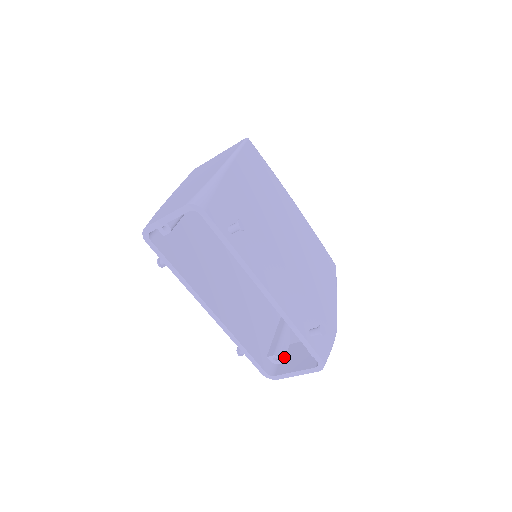
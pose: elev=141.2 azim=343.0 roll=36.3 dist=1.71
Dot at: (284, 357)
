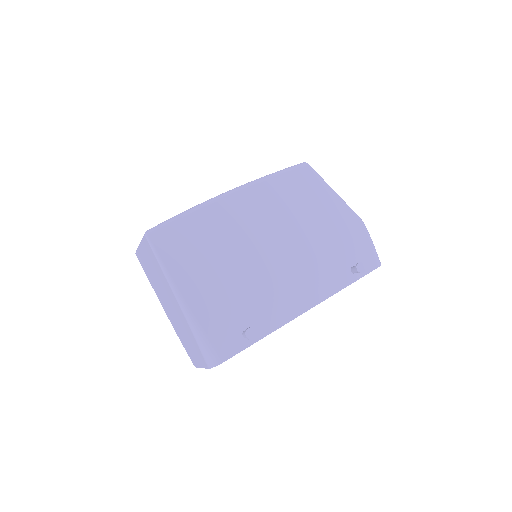
Dot at: occluded
